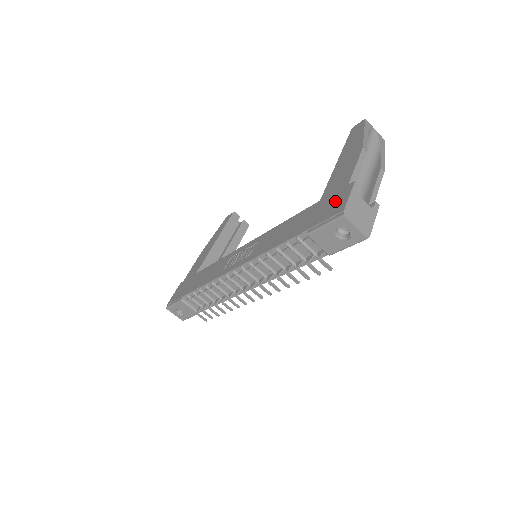
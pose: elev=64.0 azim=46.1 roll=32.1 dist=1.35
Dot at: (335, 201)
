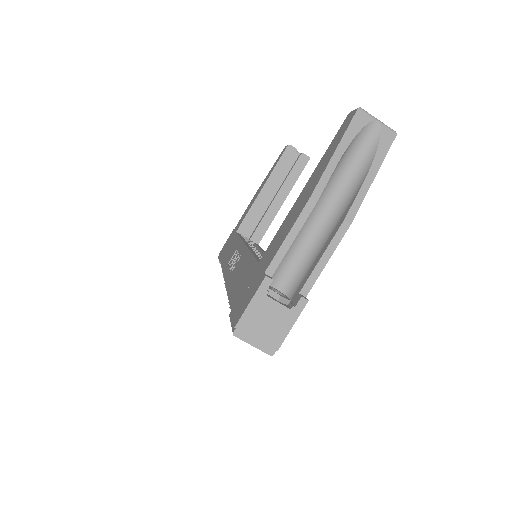
Dot at: (249, 292)
